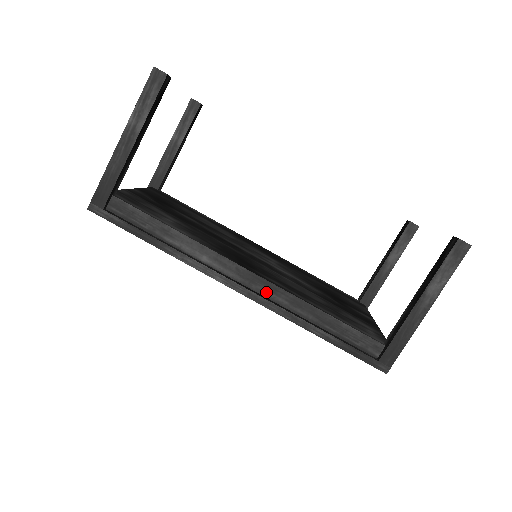
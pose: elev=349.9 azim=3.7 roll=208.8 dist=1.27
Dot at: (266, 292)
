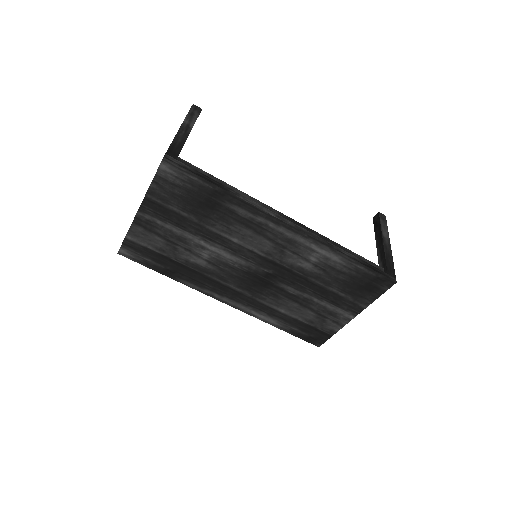
Dot at: occluded
